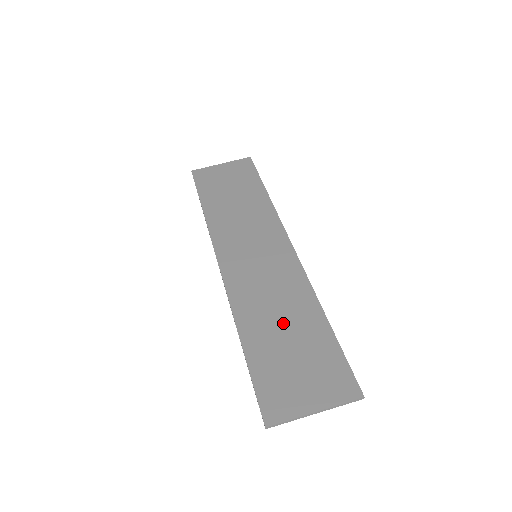
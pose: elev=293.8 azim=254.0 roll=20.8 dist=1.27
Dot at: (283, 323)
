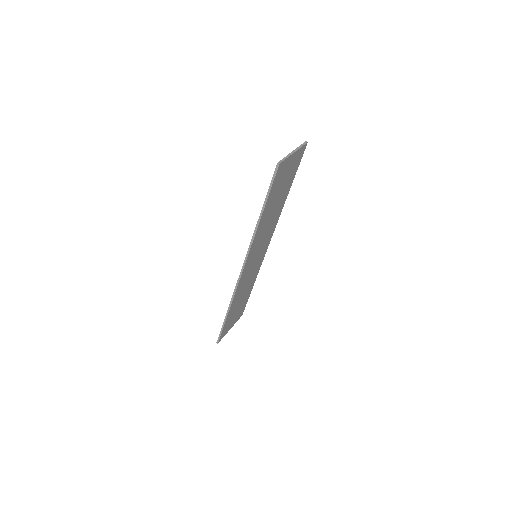
Dot at: (273, 207)
